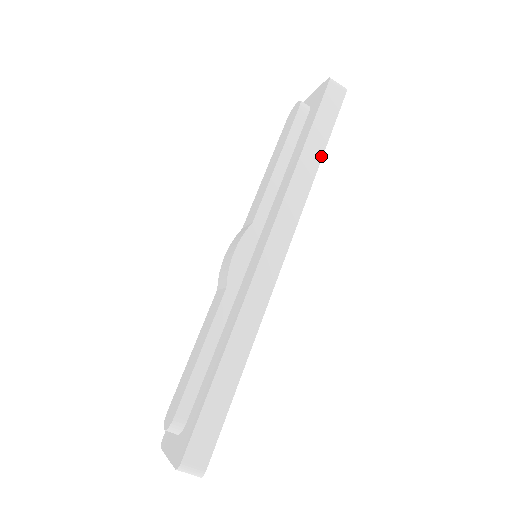
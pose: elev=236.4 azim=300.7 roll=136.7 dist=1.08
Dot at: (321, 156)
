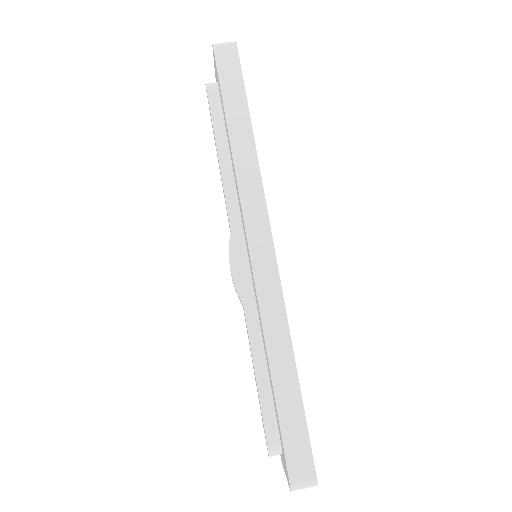
Dot at: (250, 127)
